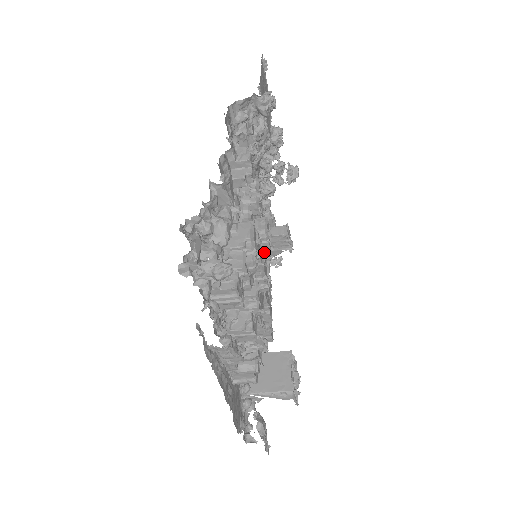
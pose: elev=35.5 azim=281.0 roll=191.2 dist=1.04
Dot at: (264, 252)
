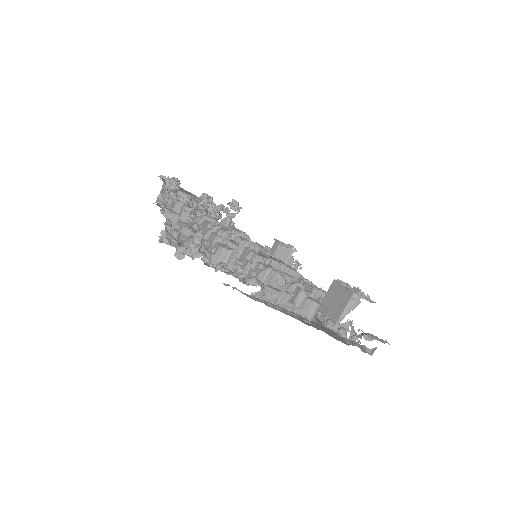
Dot at: occluded
